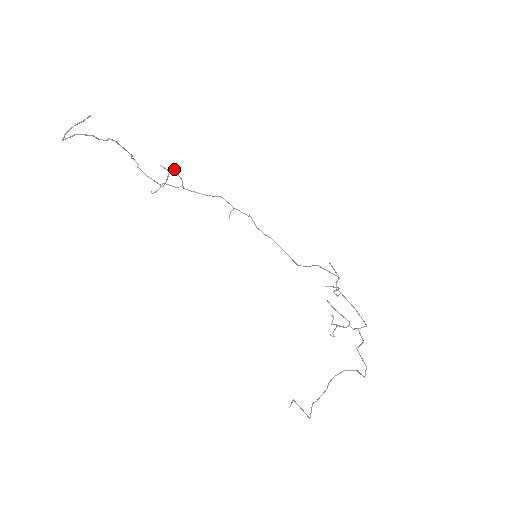
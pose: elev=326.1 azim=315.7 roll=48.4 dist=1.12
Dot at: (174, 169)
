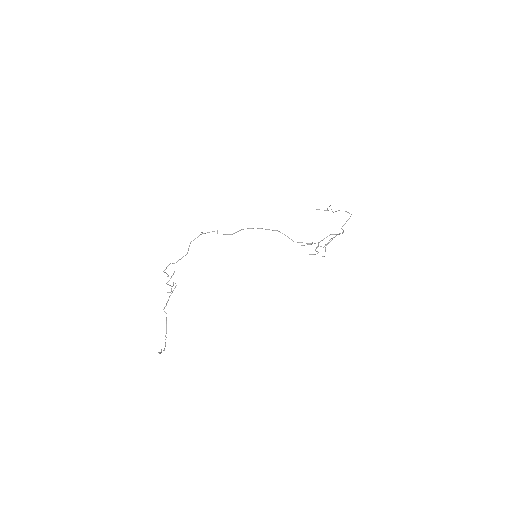
Dot at: occluded
